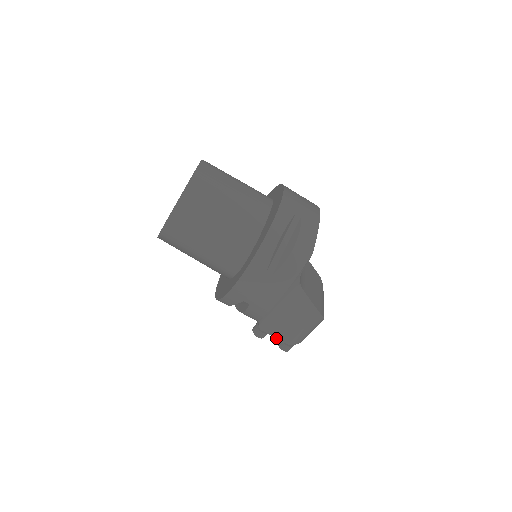
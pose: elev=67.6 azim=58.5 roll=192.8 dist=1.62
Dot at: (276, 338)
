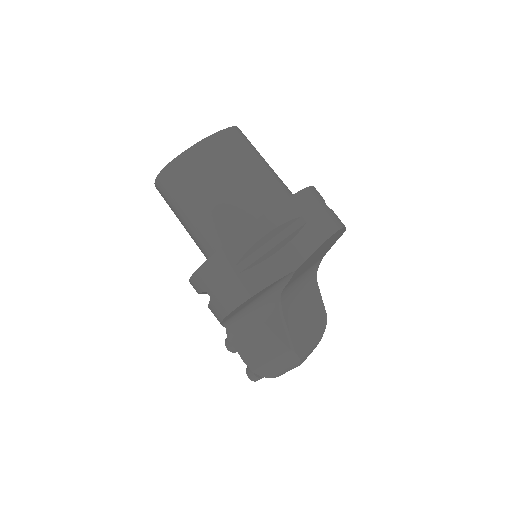
Dot at: (242, 357)
